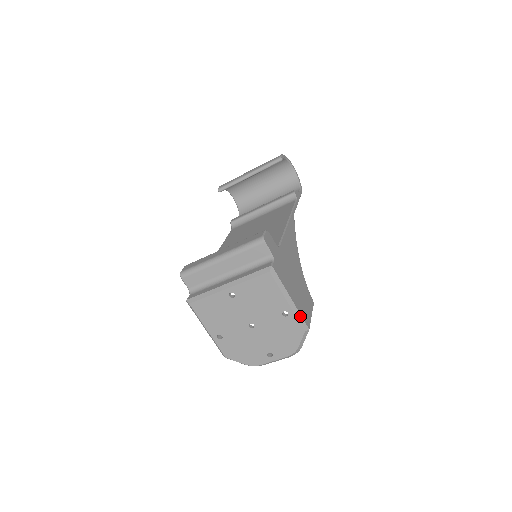
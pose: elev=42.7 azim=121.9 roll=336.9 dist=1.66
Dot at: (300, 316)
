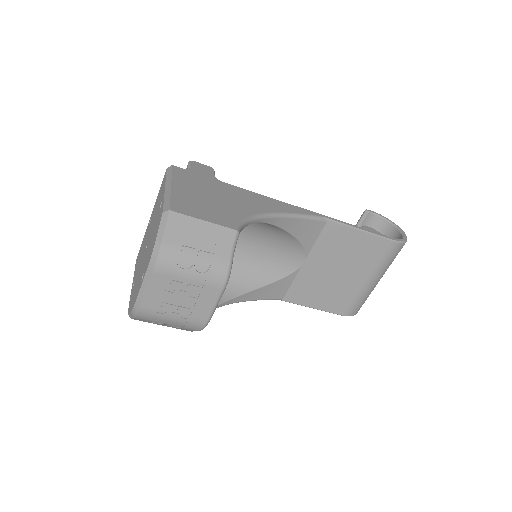
Dot at: (169, 199)
